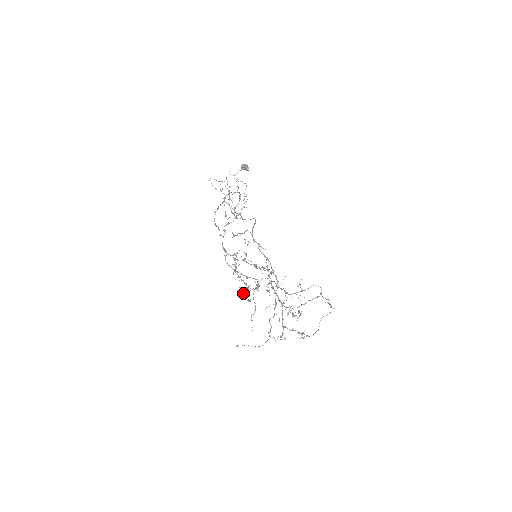
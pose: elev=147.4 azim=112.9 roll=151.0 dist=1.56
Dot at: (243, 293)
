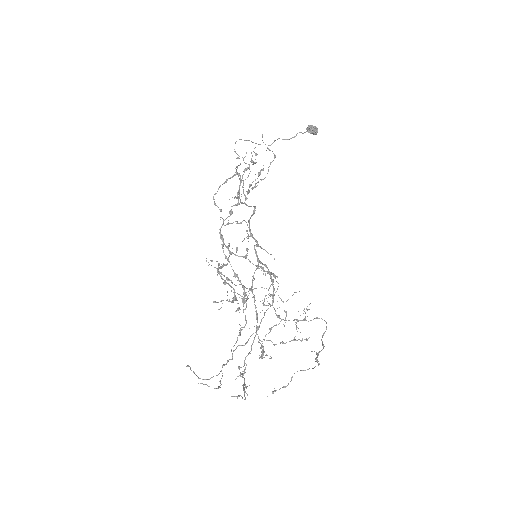
Dot at: (239, 297)
